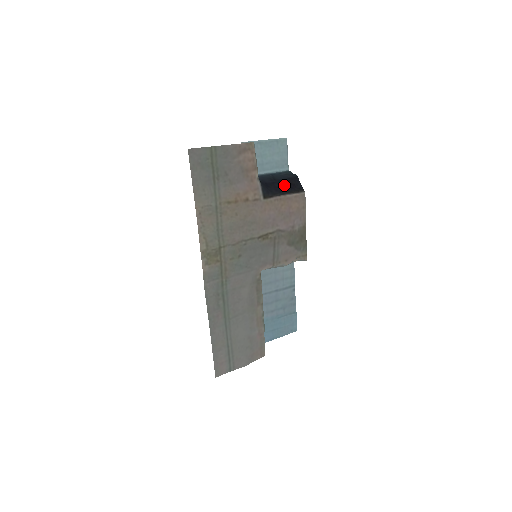
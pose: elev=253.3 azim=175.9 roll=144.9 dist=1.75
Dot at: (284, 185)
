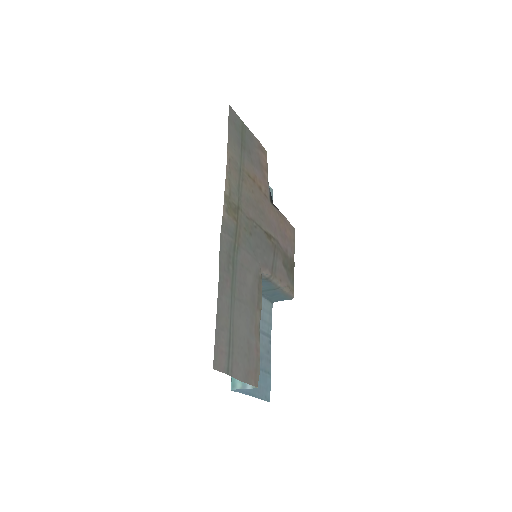
Dot at: occluded
